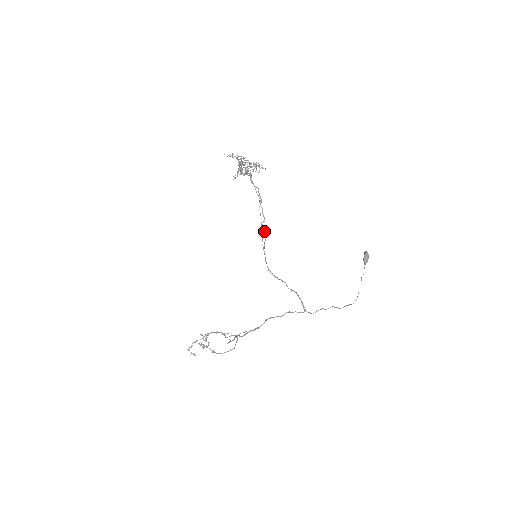
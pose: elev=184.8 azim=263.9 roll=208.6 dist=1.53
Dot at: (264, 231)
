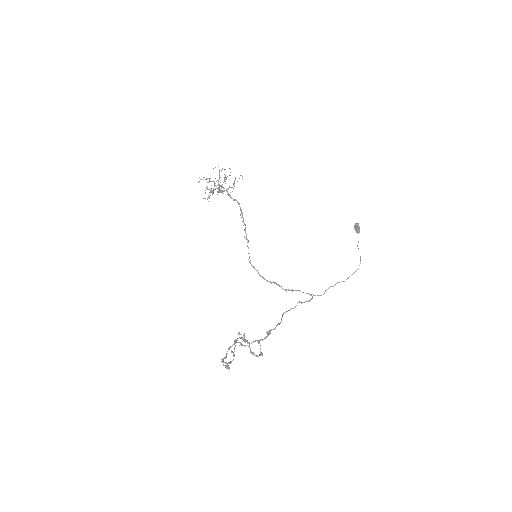
Dot at: occluded
